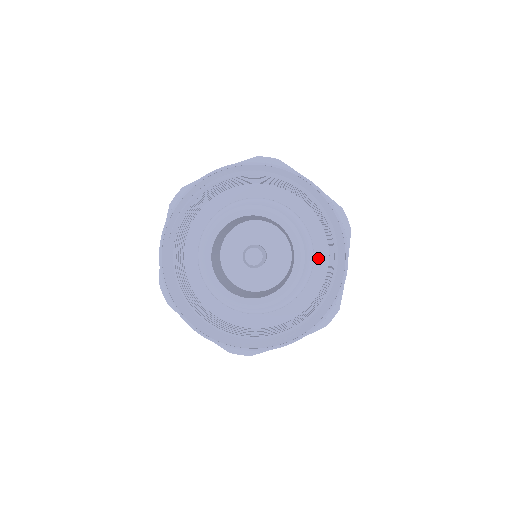
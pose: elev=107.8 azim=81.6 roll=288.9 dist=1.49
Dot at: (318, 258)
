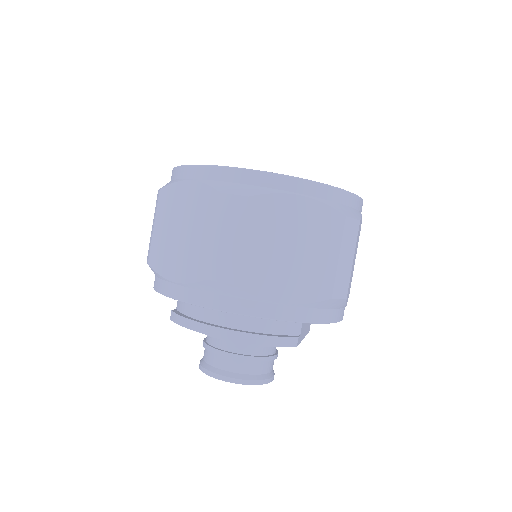
Dot at: occluded
